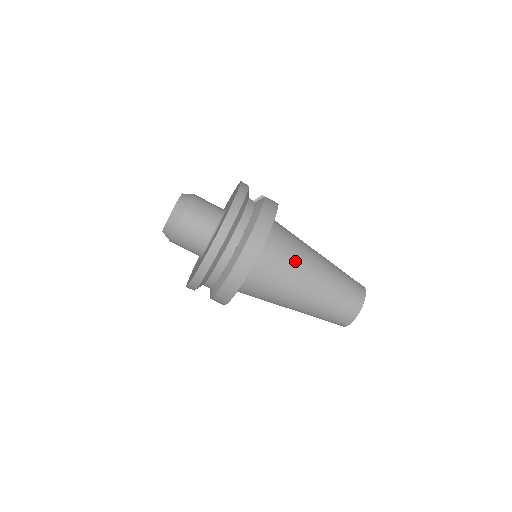
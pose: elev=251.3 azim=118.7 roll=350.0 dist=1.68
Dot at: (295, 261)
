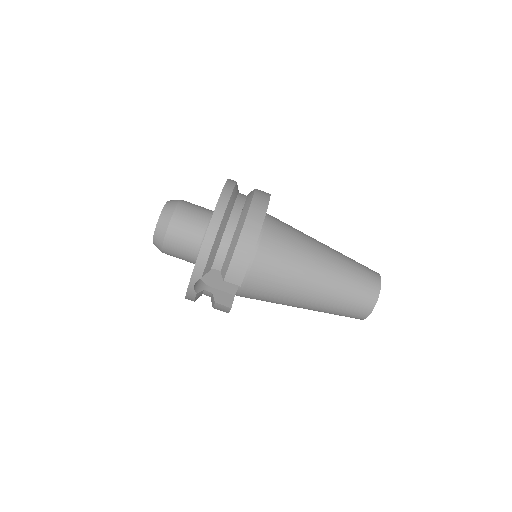
Dot at: (300, 232)
